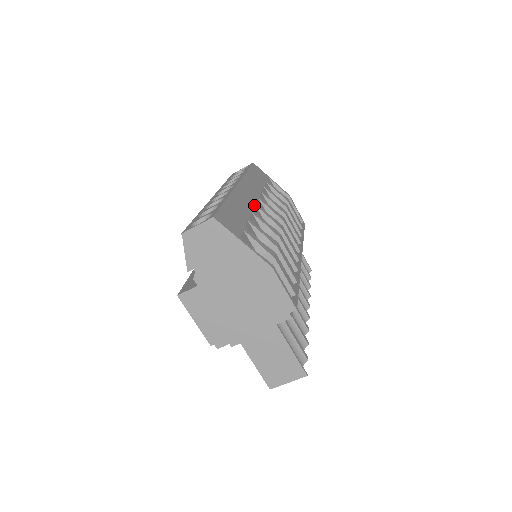
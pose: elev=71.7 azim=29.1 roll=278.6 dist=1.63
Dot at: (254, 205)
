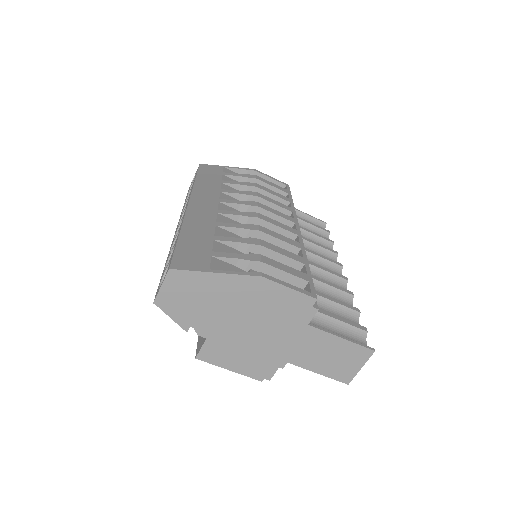
Dot at: (216, 214)
